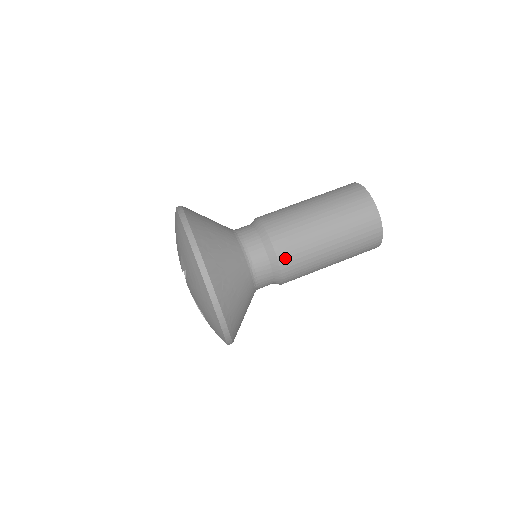
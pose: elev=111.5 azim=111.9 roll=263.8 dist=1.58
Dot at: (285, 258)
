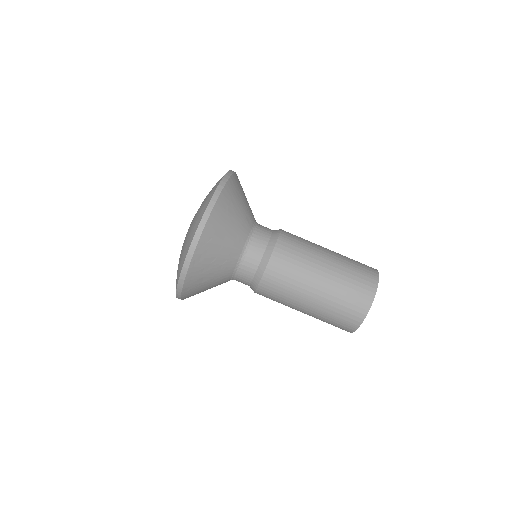
Dot at: occluded
